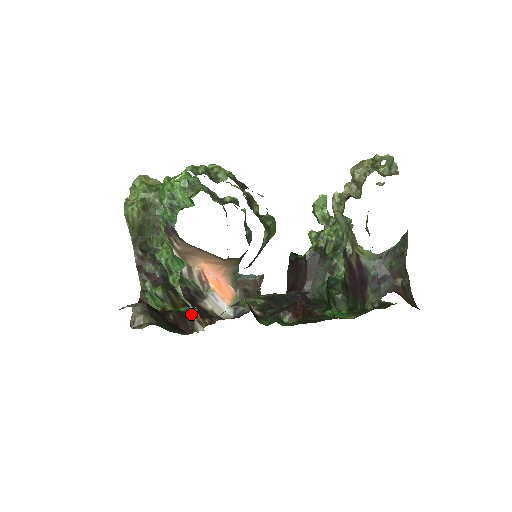
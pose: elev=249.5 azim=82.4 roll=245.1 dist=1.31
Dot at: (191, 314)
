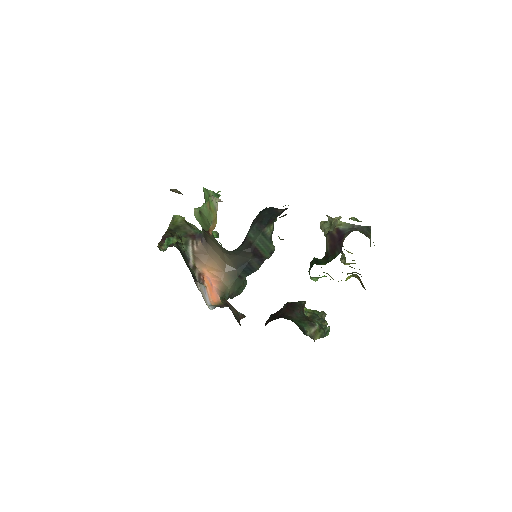
Dot at: occluded
